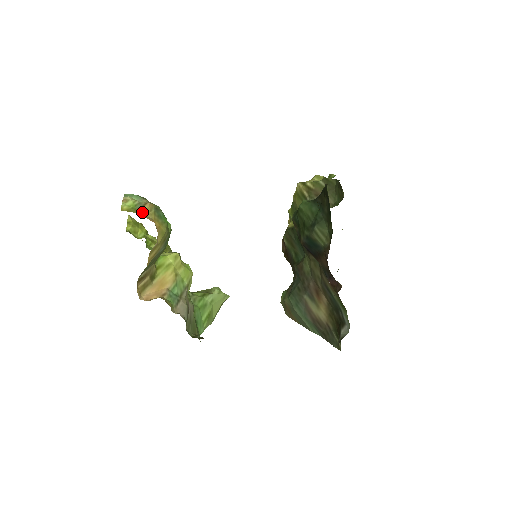
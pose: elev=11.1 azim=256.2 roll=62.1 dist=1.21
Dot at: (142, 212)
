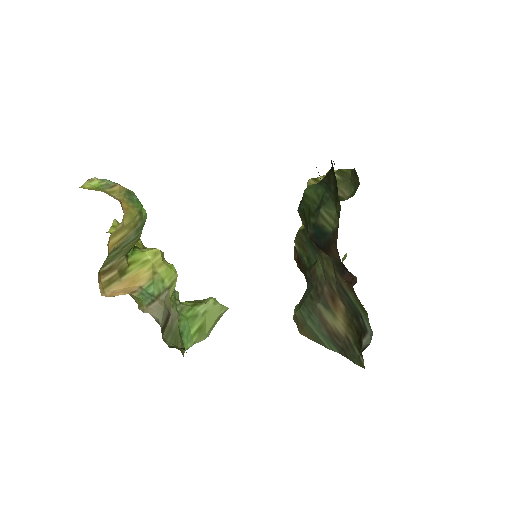
Dot at: (108, 192)
